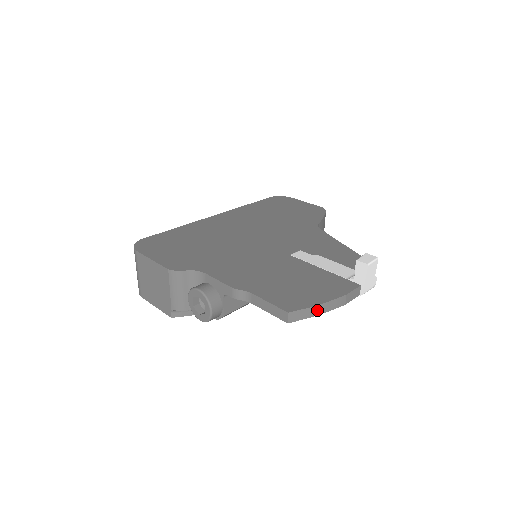
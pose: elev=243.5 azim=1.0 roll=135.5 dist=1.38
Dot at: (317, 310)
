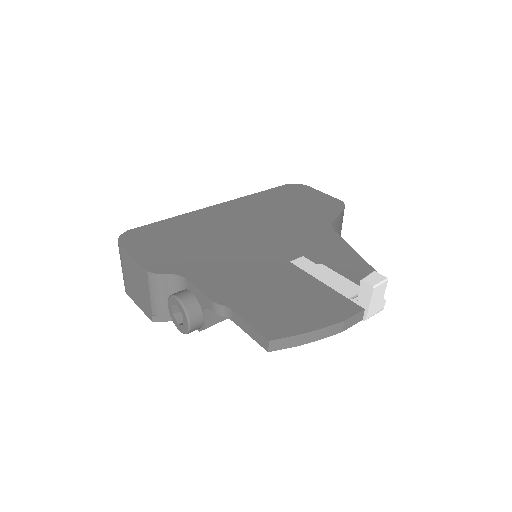
Dot at: (305, 338)
